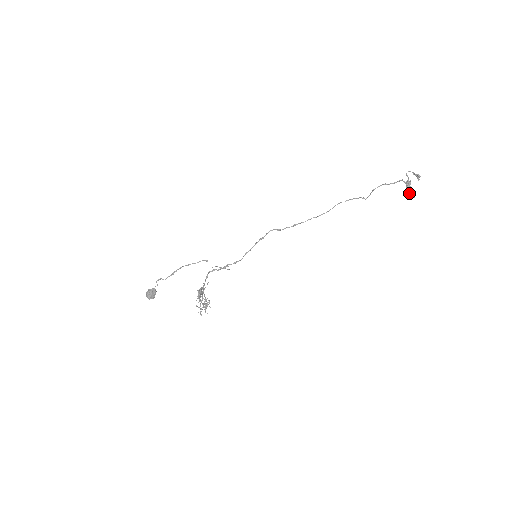
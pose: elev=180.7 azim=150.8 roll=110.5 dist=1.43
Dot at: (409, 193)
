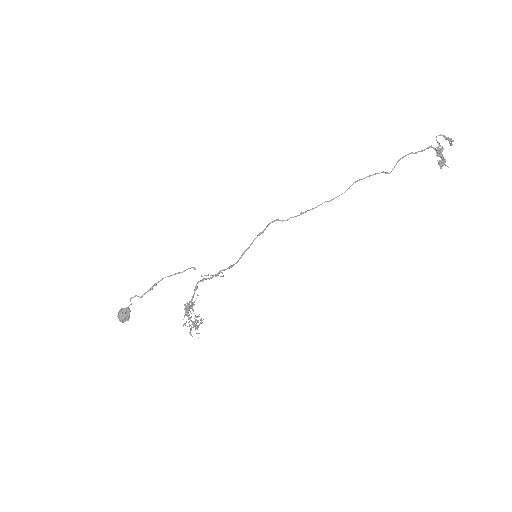
Dot at: (443, 163)
